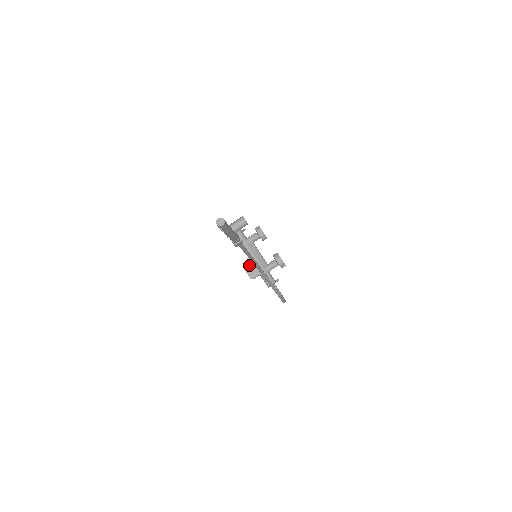
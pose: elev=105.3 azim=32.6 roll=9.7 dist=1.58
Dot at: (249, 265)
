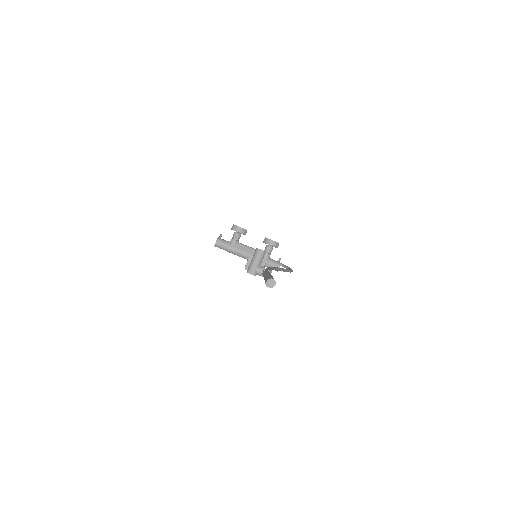
Dot at: (249, 264)
